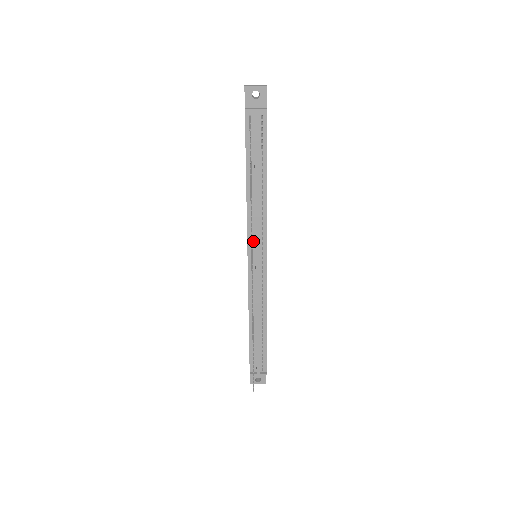
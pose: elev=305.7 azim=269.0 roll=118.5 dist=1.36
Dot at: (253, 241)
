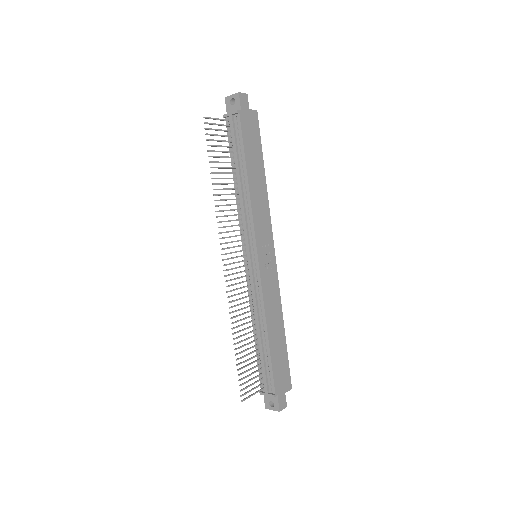
Dot at: (245, 237)
